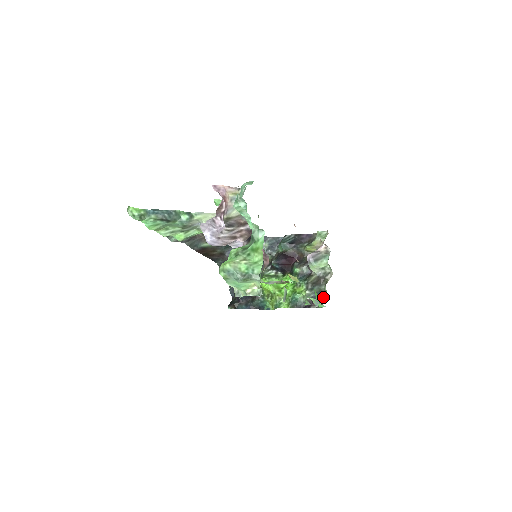
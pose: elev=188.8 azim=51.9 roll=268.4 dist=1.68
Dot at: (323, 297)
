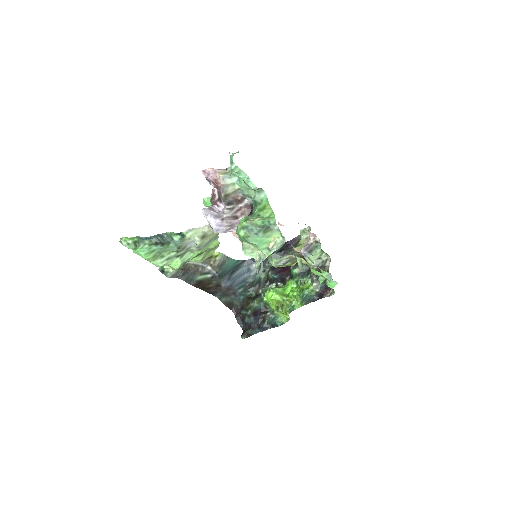
Dot at: occluded
